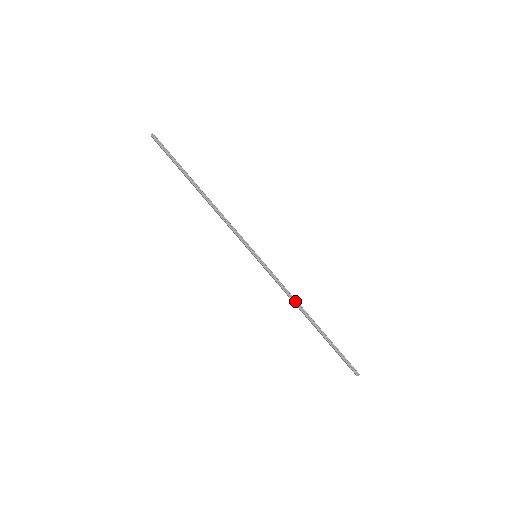
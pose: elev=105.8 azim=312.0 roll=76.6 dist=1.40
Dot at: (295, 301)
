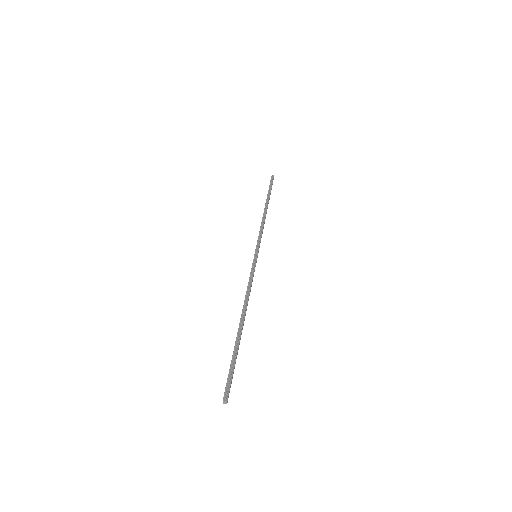
Dot at: (247, 299)
